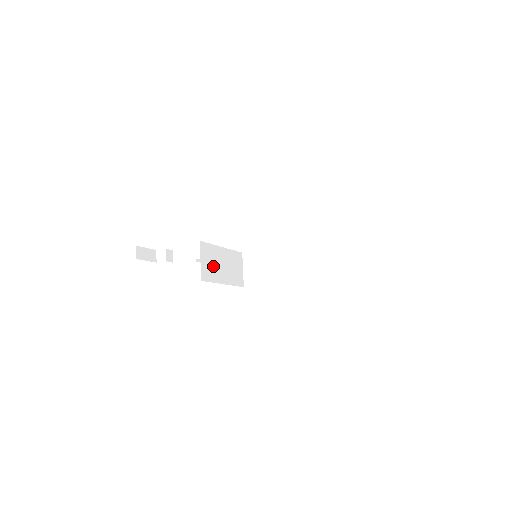
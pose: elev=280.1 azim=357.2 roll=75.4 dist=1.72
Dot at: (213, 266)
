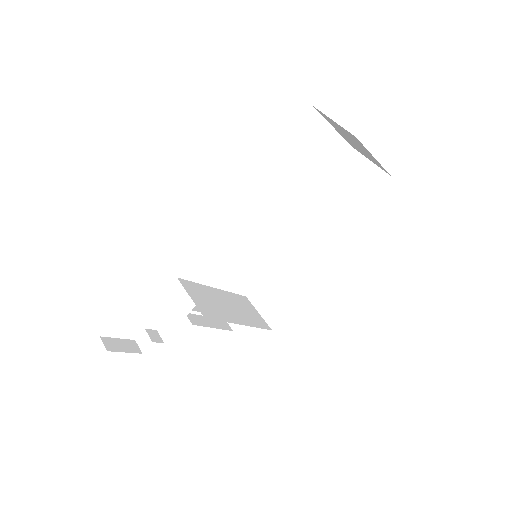
Dot at: (213, 305)
